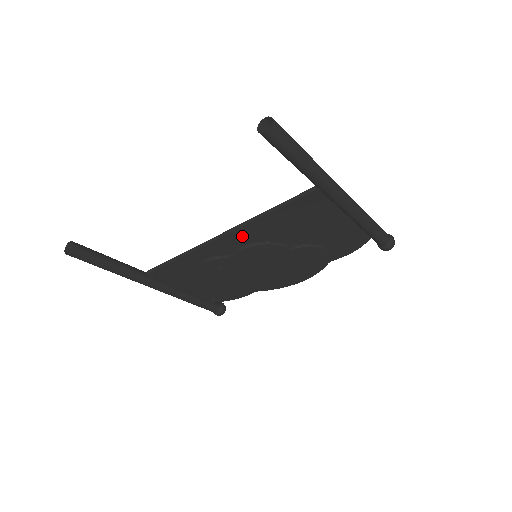
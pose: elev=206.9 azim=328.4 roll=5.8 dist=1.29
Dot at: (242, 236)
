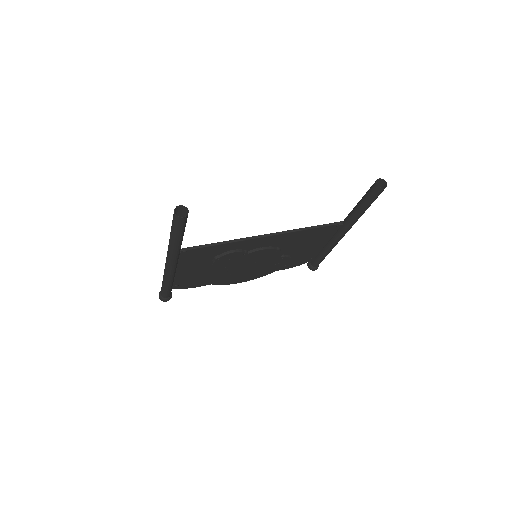
Dot at: (275, 240)
